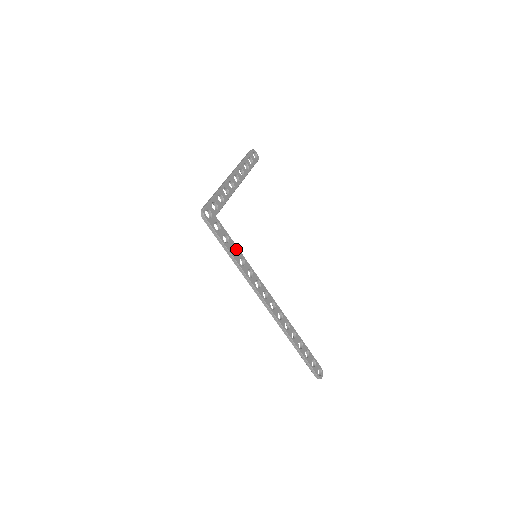
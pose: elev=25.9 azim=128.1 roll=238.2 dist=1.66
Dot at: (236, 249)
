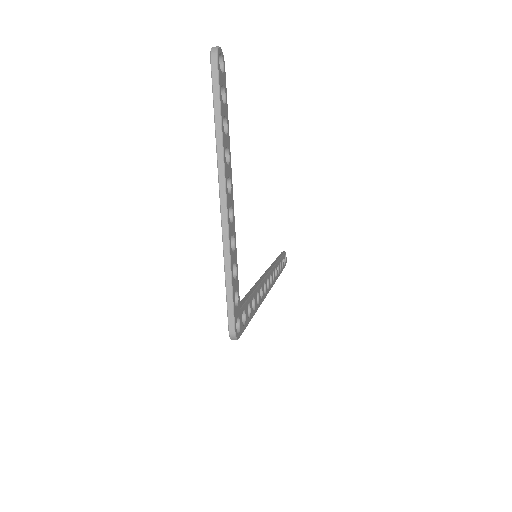
Dot at: (253, 298)
